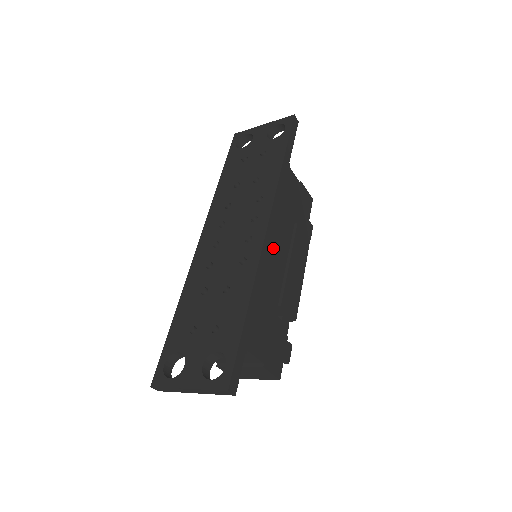
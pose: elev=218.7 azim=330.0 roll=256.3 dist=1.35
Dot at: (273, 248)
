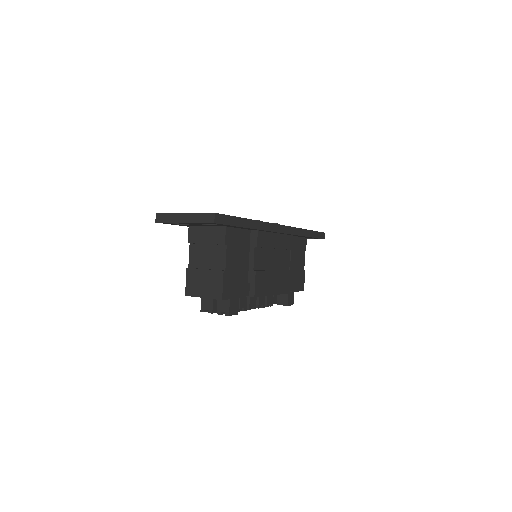
Dot at: (274, 245)
